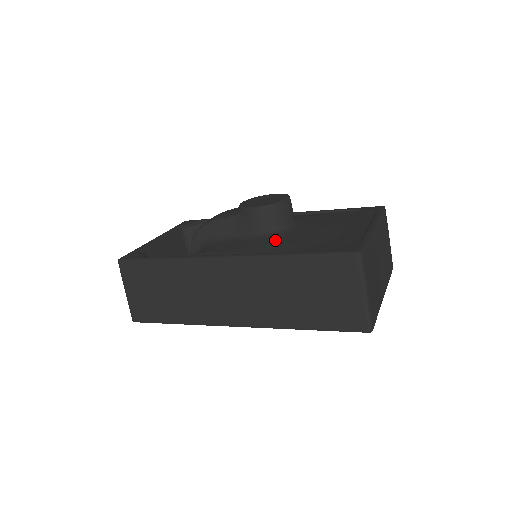
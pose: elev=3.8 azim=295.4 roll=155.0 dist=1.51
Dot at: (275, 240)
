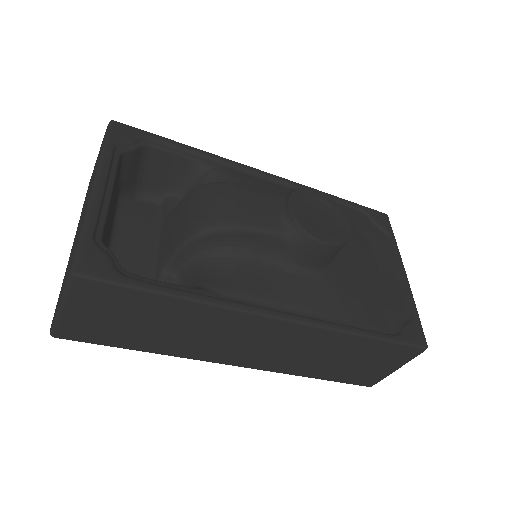
Dot at: (330, 289)
